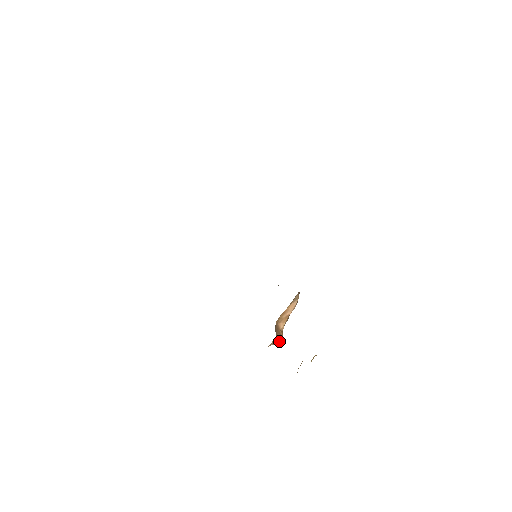
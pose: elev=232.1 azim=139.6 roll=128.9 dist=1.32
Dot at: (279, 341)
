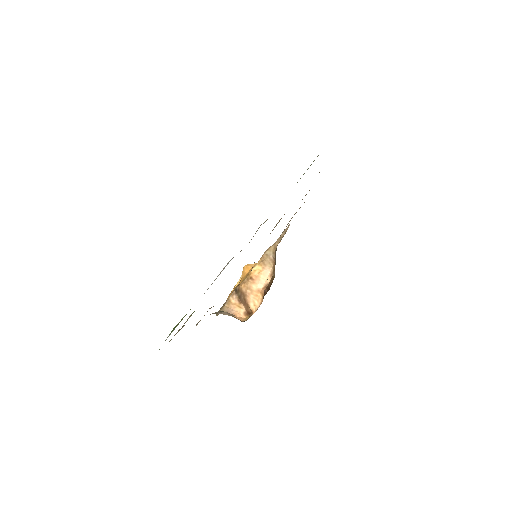
Dot at: (244, 314)
